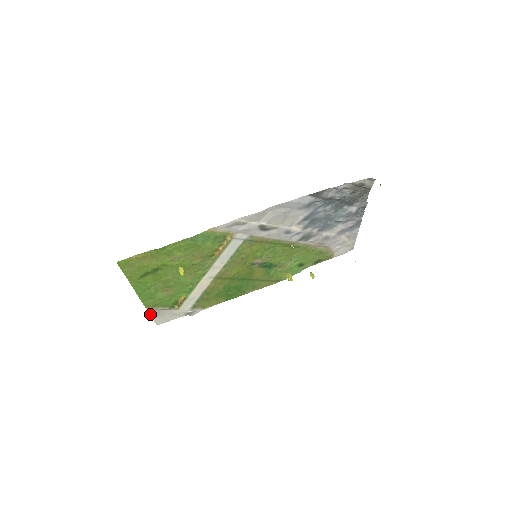
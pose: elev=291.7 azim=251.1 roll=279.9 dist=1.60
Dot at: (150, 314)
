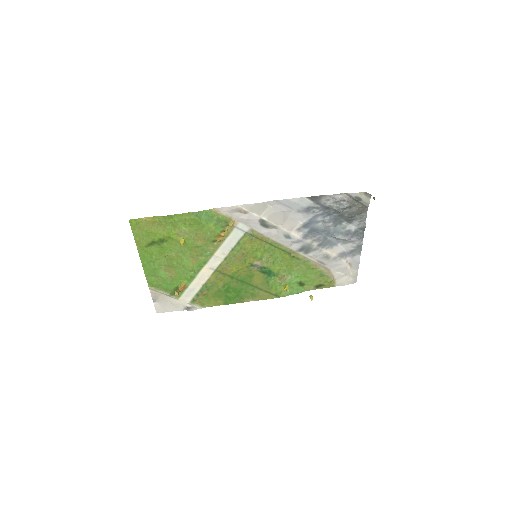
Dot at: (152, 296)
